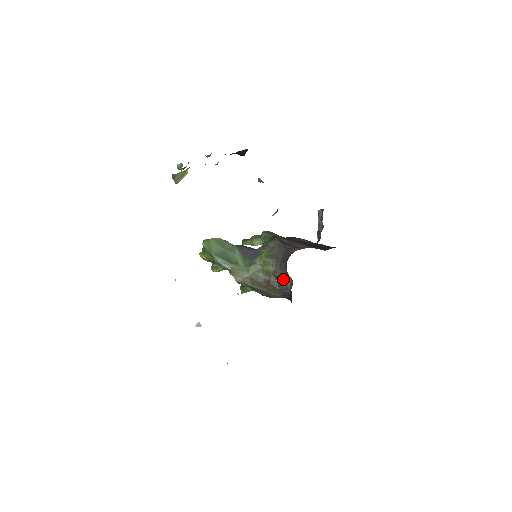
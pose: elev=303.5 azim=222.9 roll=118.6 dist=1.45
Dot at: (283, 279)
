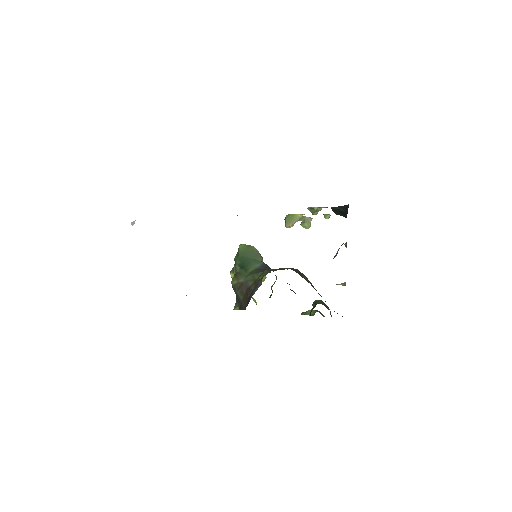
Dot at: (257, 286)
